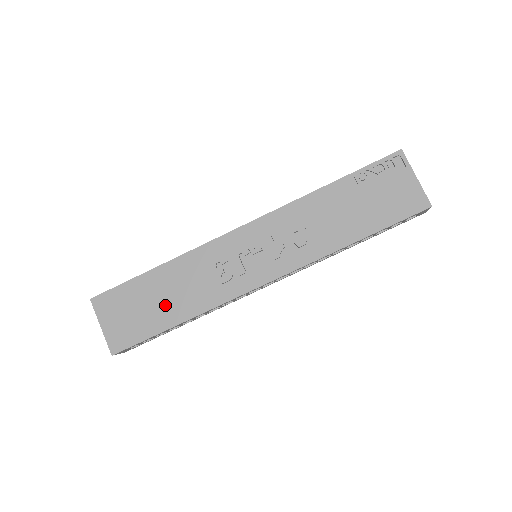
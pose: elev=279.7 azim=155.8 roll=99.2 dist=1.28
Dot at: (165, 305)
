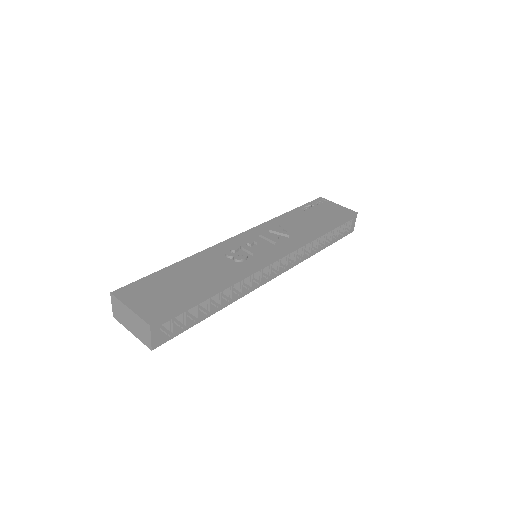
Dot at: (194, 282)
